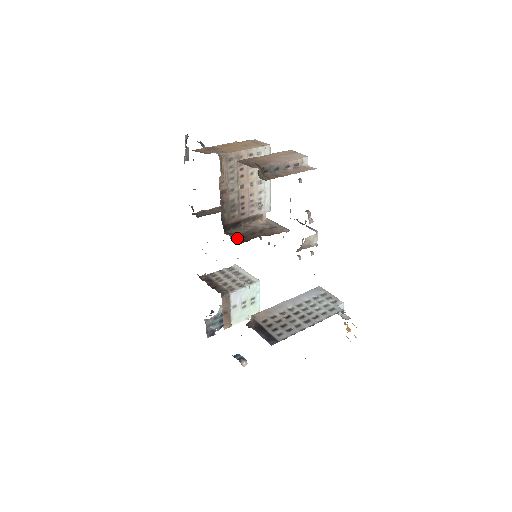
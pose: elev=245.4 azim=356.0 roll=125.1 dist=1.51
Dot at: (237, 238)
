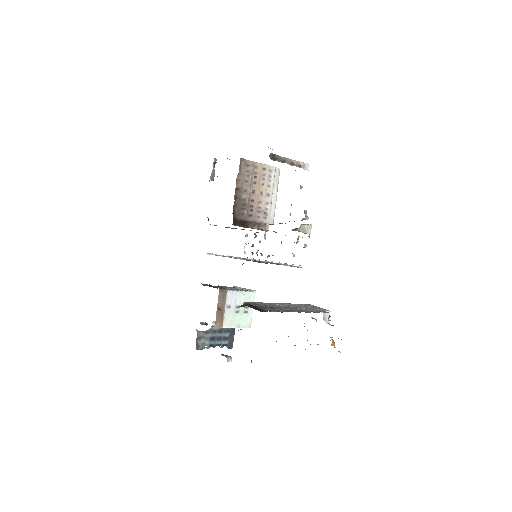
Dot at: occluded
